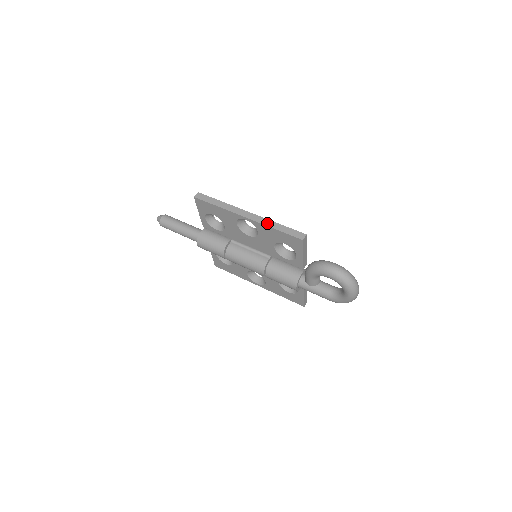
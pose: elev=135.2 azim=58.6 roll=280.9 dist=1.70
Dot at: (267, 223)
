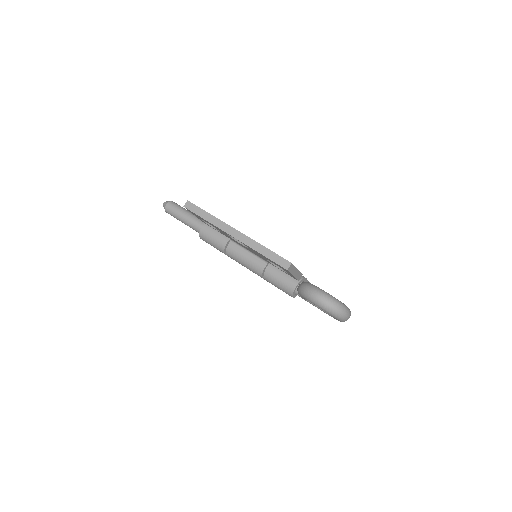
Dot at: (253, 245)
